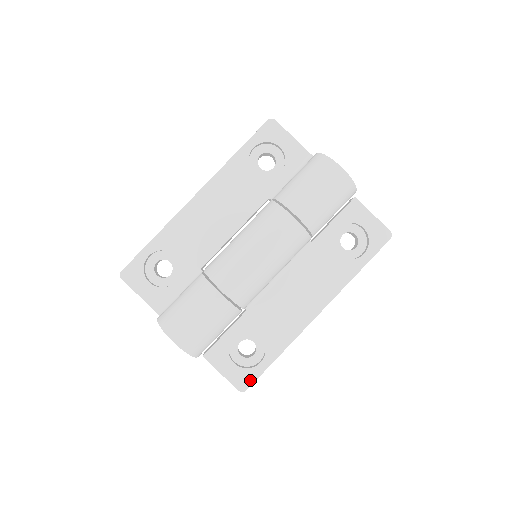
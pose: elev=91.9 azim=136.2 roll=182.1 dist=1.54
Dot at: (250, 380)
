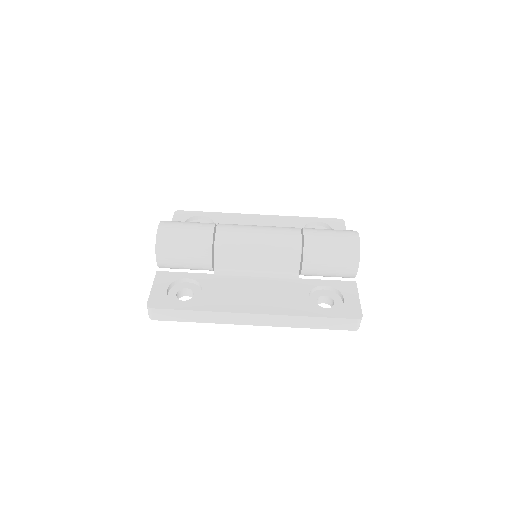
Dot at: (162, 305)
